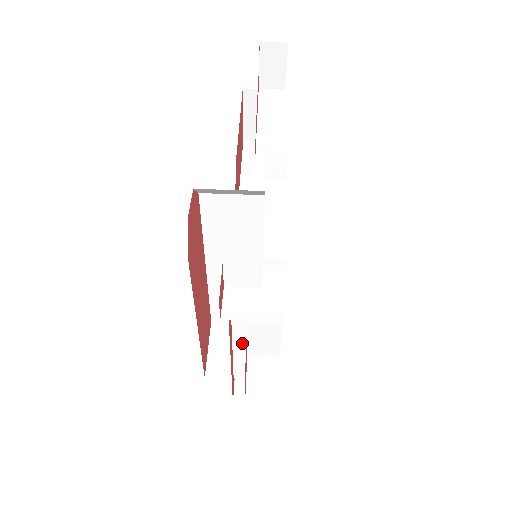
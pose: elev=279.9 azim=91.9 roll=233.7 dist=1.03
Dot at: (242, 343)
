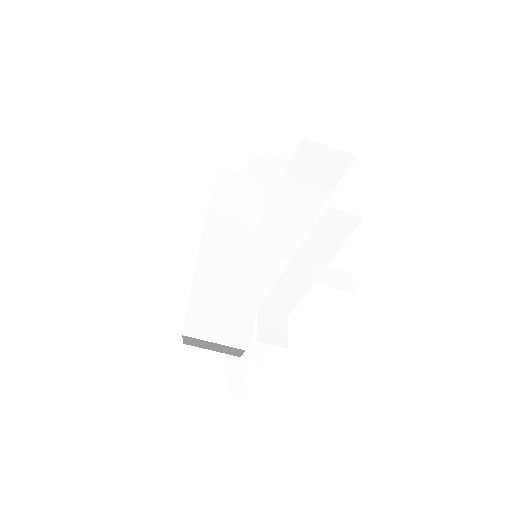
Dot at: (231, 259)
